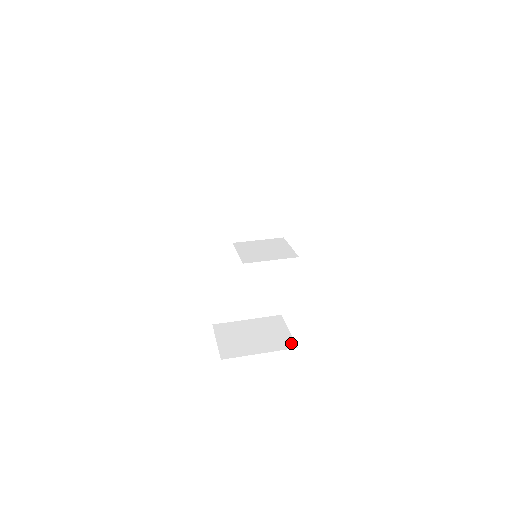
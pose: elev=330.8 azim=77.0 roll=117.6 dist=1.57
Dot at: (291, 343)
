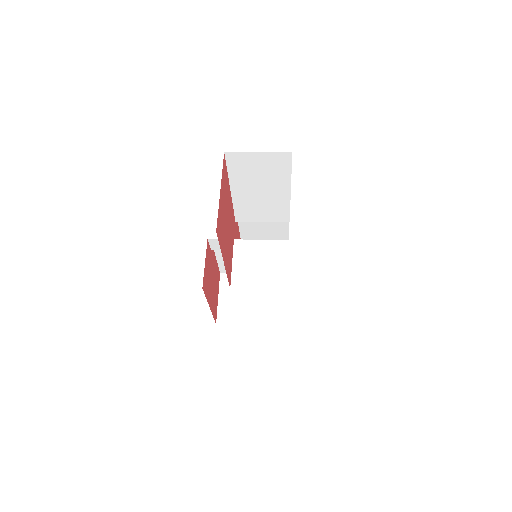
Dot at: (283, 319)
